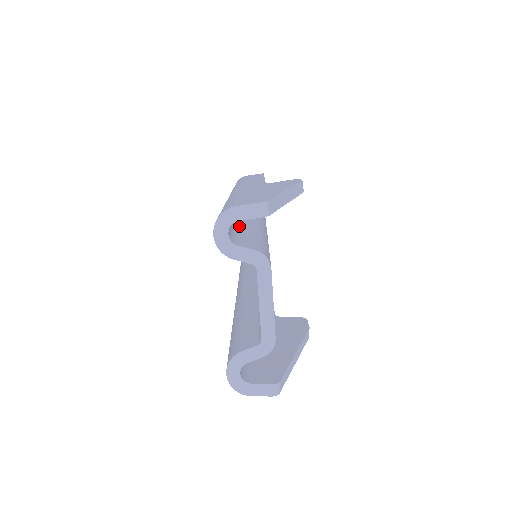
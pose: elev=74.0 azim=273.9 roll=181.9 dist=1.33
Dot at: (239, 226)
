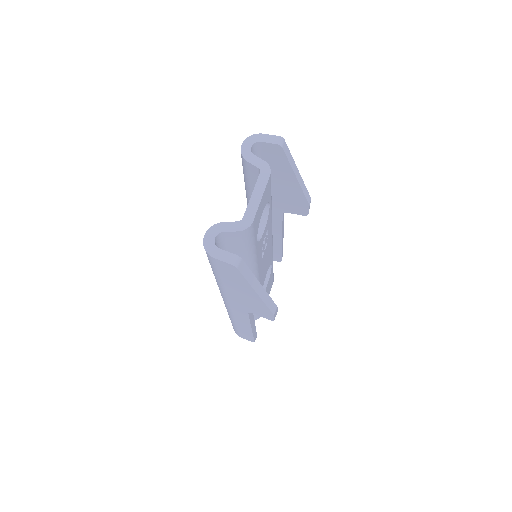
Dot at: occluded
